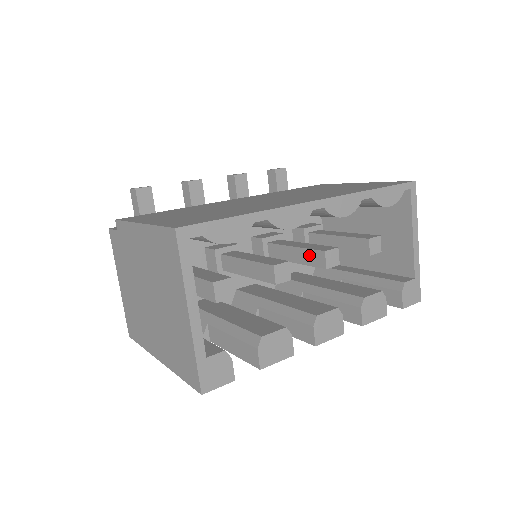
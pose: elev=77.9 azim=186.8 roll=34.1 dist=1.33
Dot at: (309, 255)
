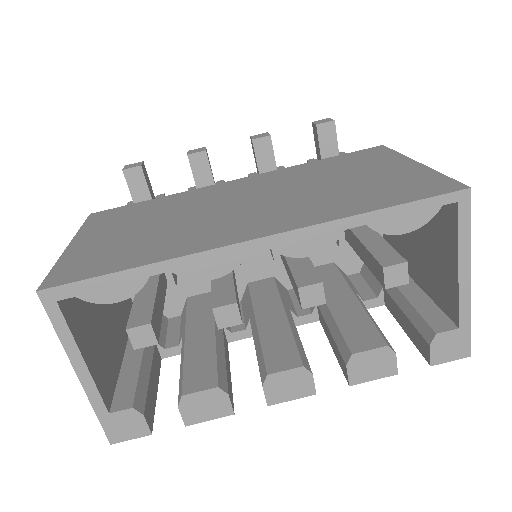
Dot at: (292, 280)
